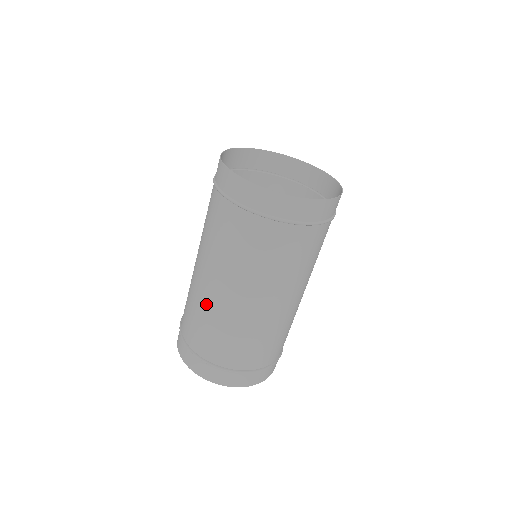
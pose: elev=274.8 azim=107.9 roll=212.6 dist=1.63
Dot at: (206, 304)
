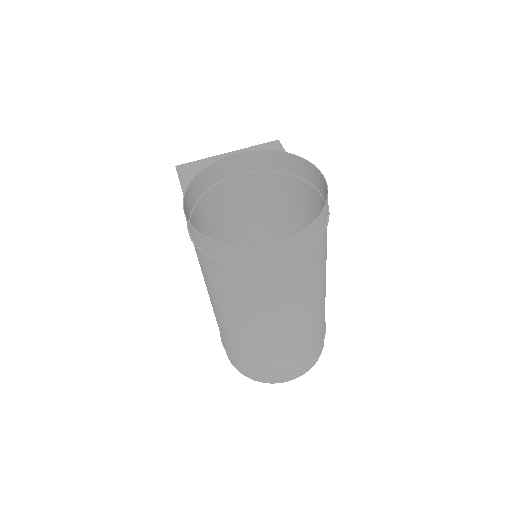
Dot at: (252, 341)
